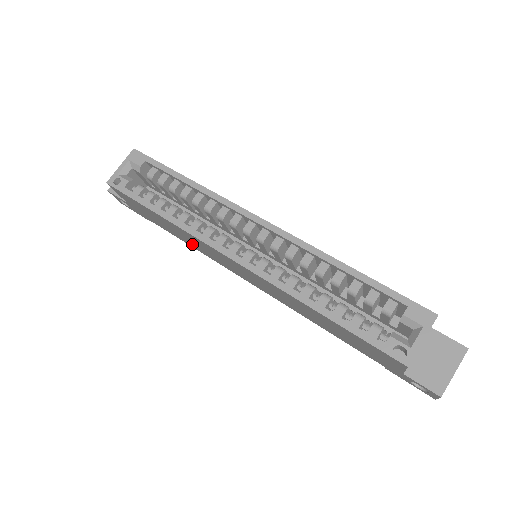
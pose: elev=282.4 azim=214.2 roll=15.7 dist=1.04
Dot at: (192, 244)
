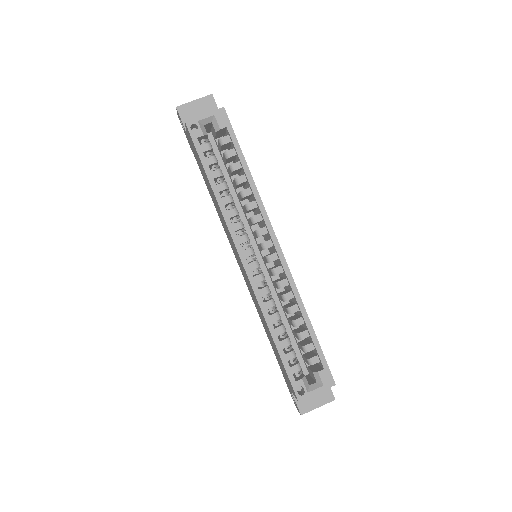
Dot at: (216, 207)
